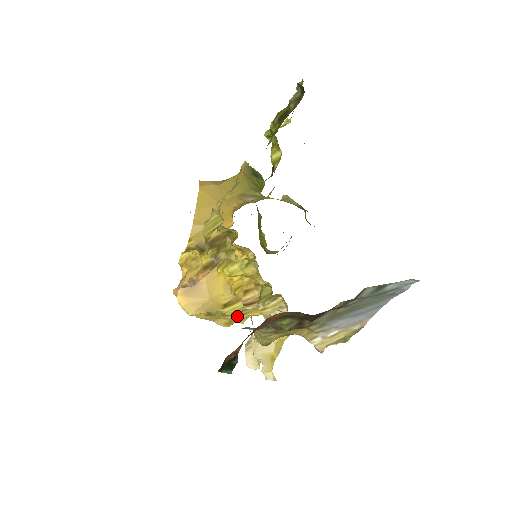
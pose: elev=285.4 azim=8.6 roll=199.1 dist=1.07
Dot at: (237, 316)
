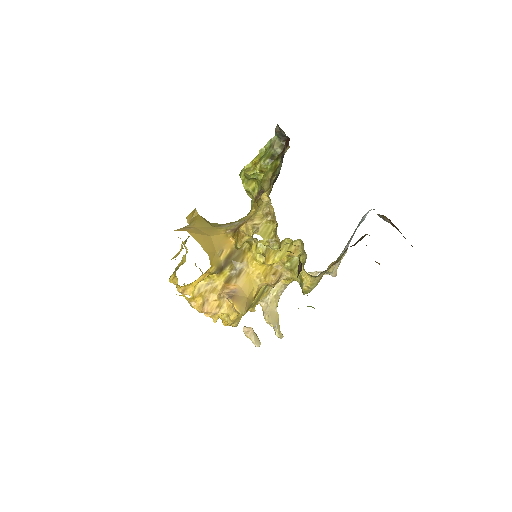
Dot at: (254, 305)
